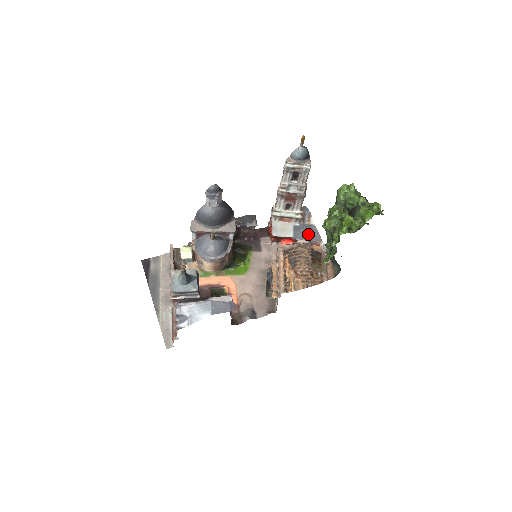
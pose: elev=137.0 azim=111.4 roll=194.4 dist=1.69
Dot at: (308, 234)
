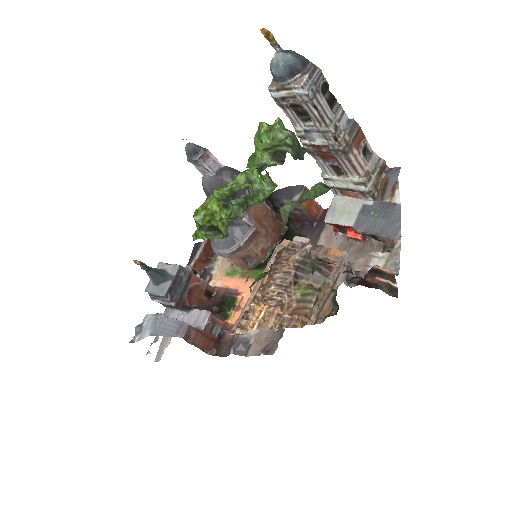
Dot at: (380, 222)
